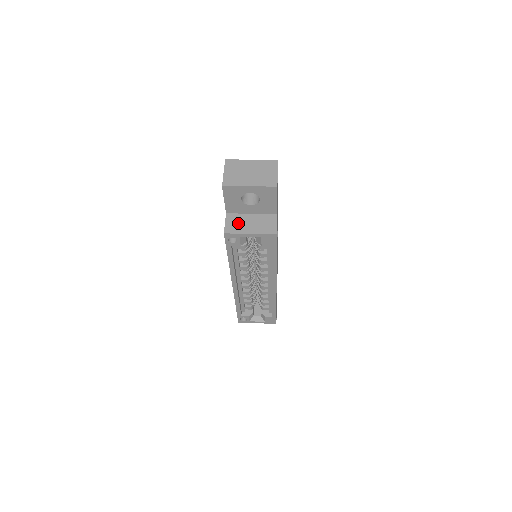
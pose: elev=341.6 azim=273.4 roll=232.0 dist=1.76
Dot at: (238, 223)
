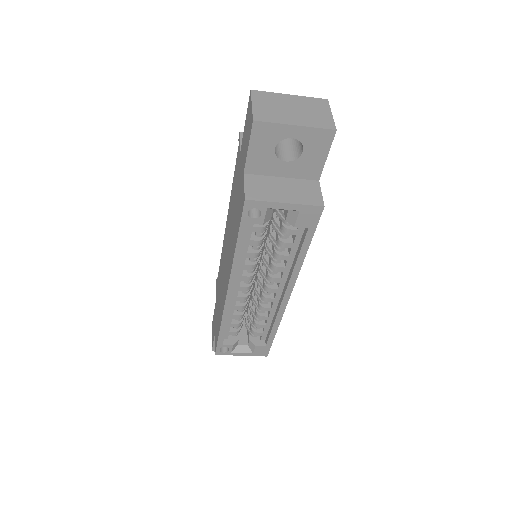
Dot at: (264, 187)
